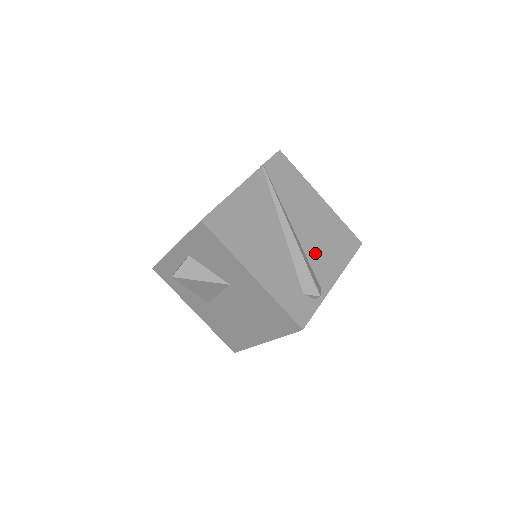
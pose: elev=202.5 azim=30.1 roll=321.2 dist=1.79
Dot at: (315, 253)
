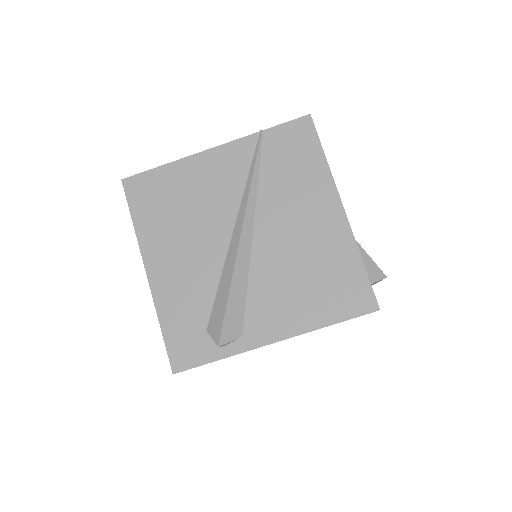
Dot at: (268, 285)
